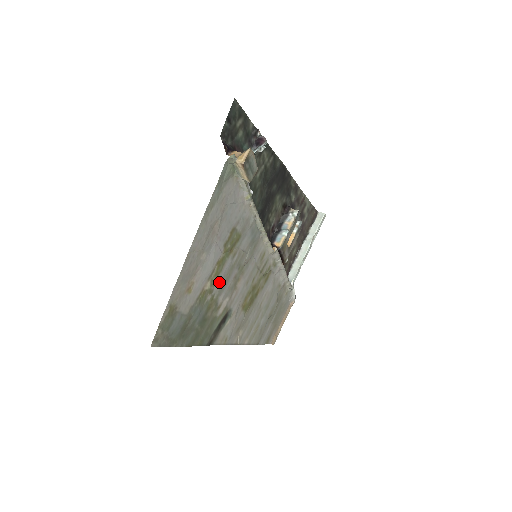
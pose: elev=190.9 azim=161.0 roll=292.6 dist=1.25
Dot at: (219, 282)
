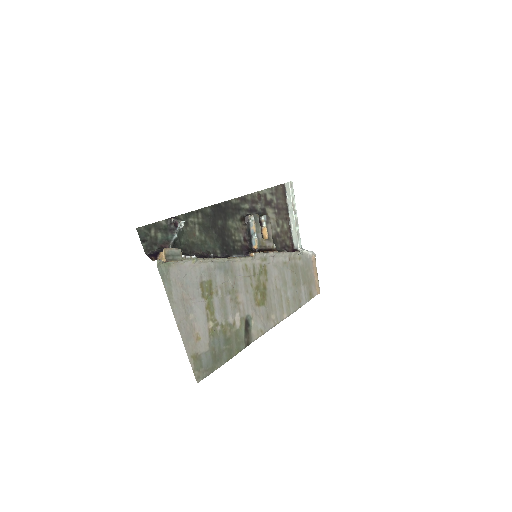
Dot at: (219, 315)
